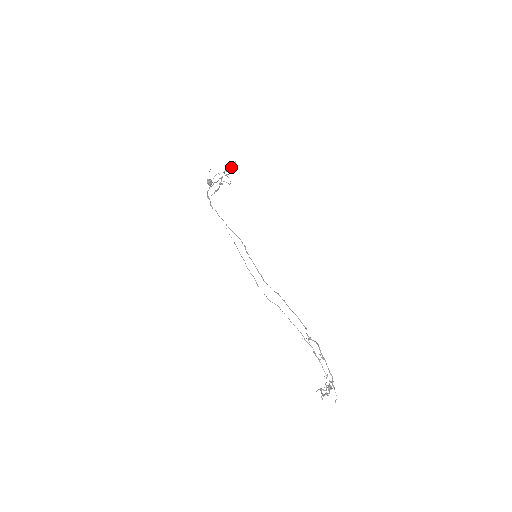
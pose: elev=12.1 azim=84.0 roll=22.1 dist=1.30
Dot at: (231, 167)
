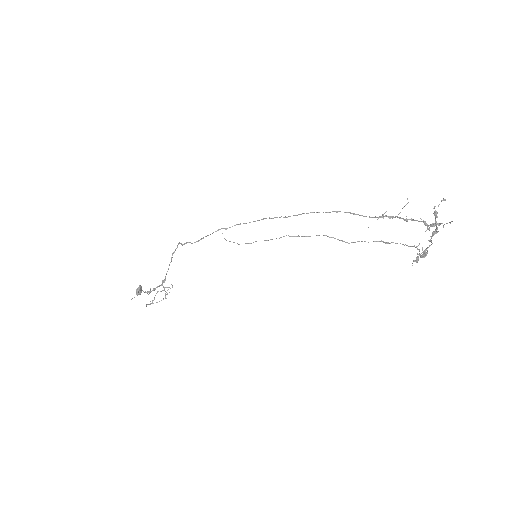
Dot at: occluded
